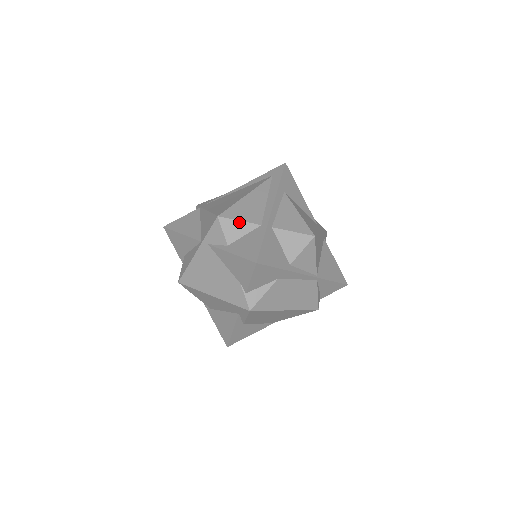
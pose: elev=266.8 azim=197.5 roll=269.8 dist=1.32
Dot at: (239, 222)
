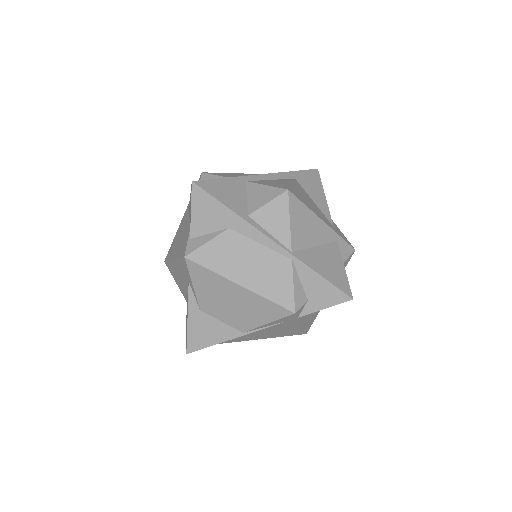
Dot at: (218, 177)
